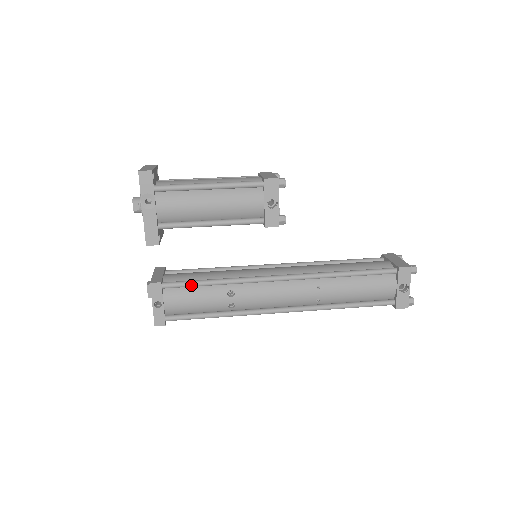
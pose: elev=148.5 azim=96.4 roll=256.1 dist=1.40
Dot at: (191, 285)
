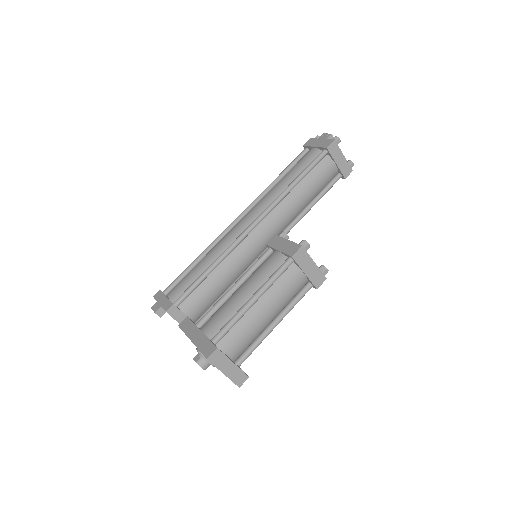
Dot at: occluded
